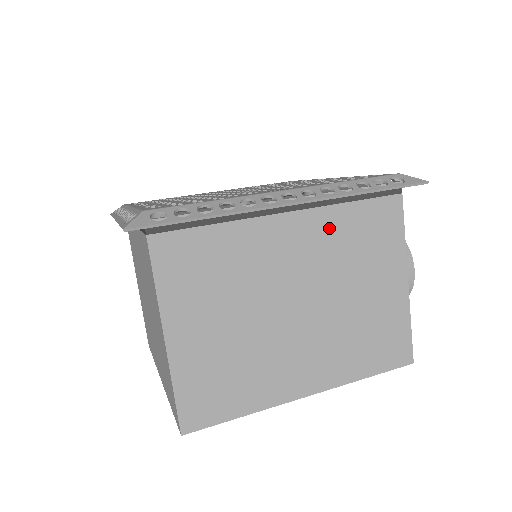
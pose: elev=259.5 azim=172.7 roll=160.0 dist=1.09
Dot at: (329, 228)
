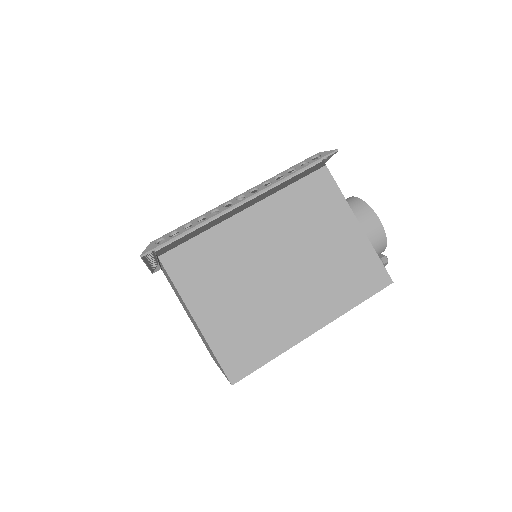
Dot at: (281, 208)
